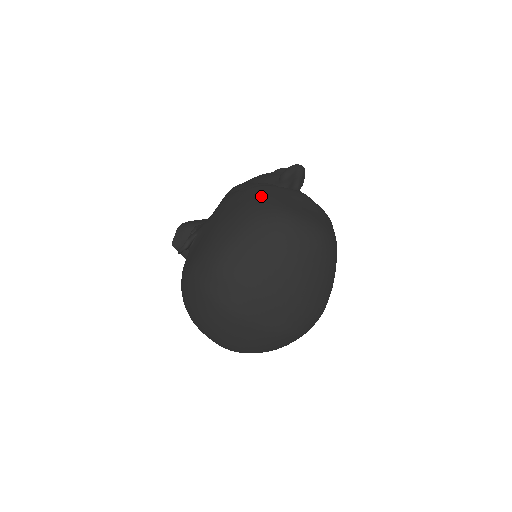
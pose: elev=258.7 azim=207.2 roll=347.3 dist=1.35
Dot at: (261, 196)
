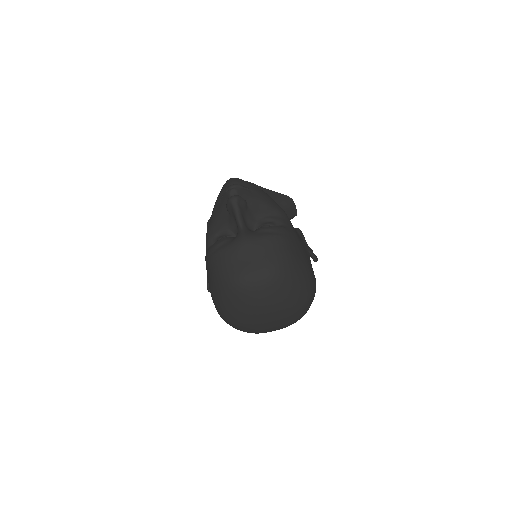
Dot at: (217, 269)
